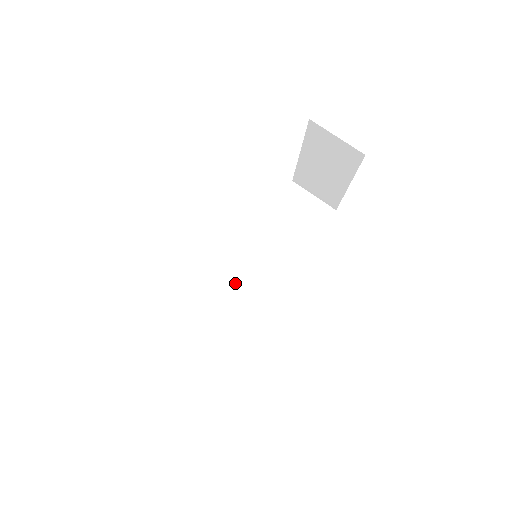
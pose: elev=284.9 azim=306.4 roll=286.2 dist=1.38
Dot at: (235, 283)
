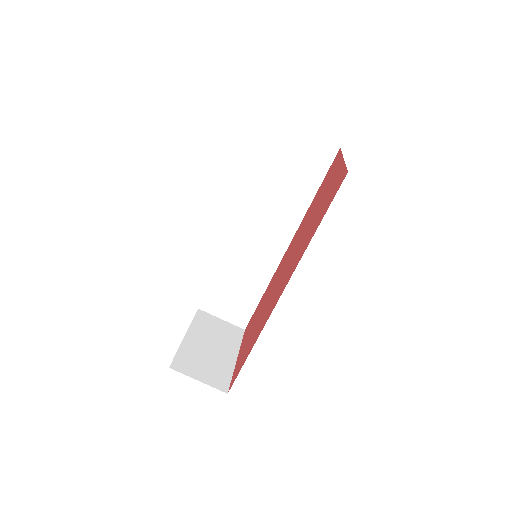
Dot at: (248, 247)
